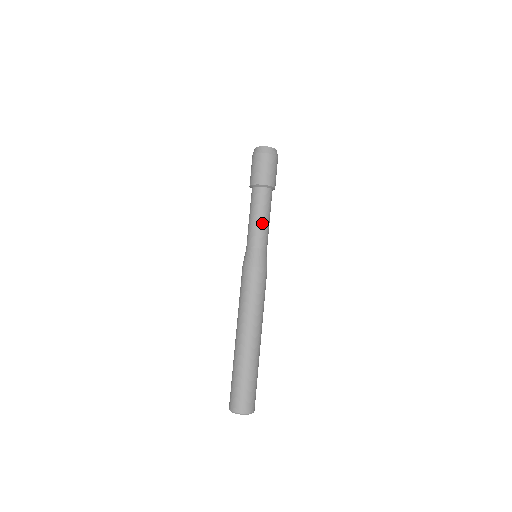
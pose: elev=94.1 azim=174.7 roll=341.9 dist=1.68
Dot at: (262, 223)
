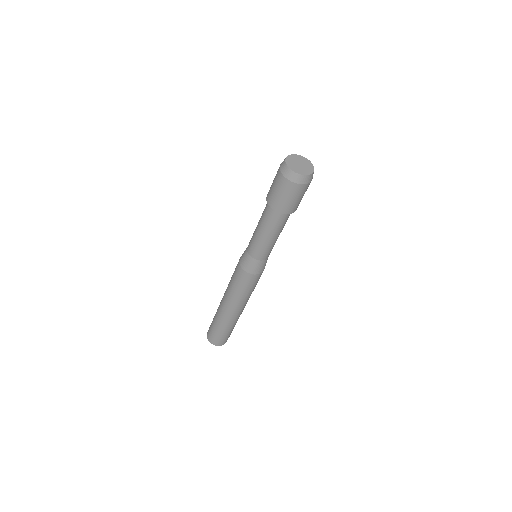
Dot at: (268, 242)
